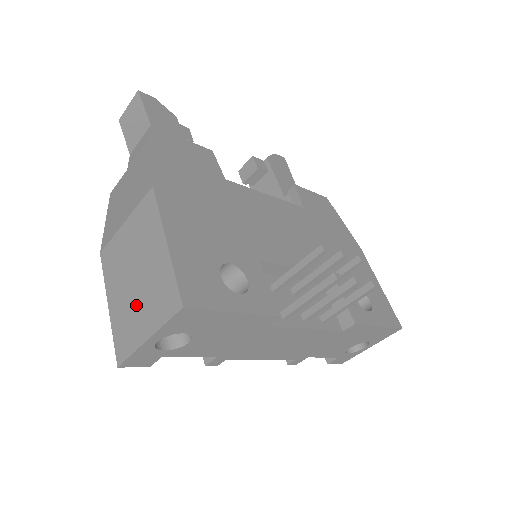
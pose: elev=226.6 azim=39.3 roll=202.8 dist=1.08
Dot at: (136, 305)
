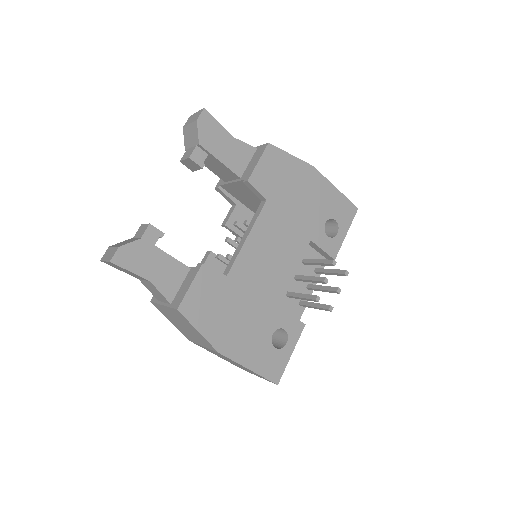
Dot at: occluded
